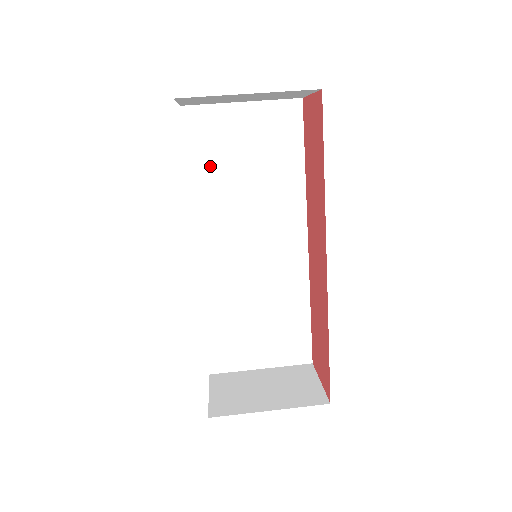
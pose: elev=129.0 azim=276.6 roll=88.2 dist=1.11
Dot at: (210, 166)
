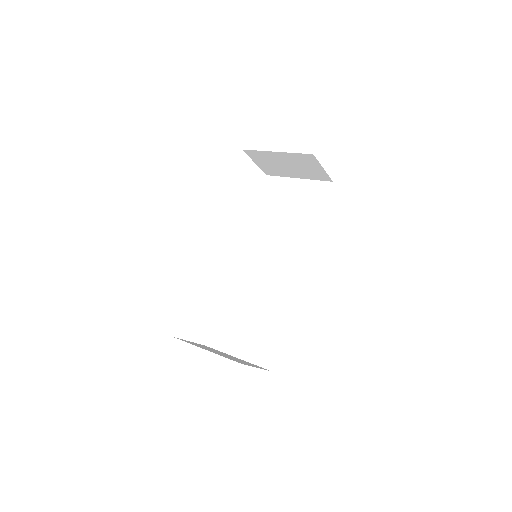
Dot at: (267, 210)
